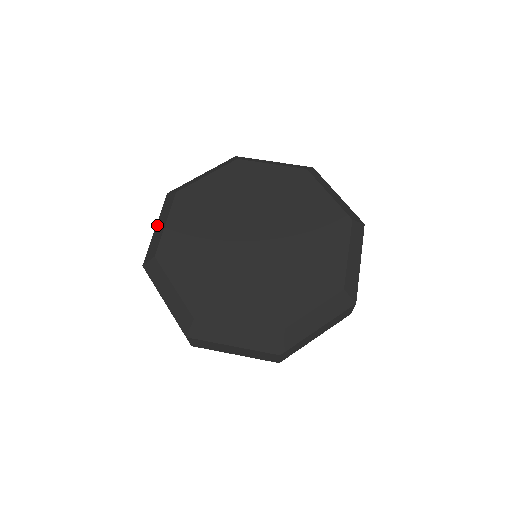
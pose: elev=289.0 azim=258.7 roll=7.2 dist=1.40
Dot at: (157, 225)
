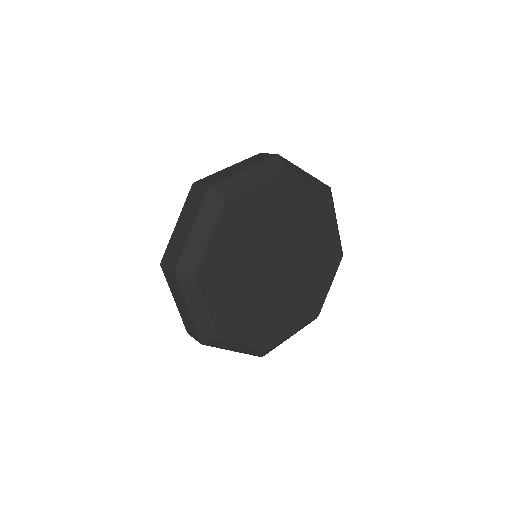
Dot at: (190, 308)
